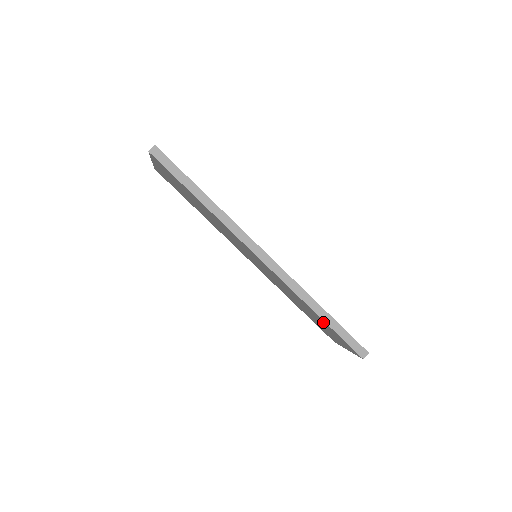
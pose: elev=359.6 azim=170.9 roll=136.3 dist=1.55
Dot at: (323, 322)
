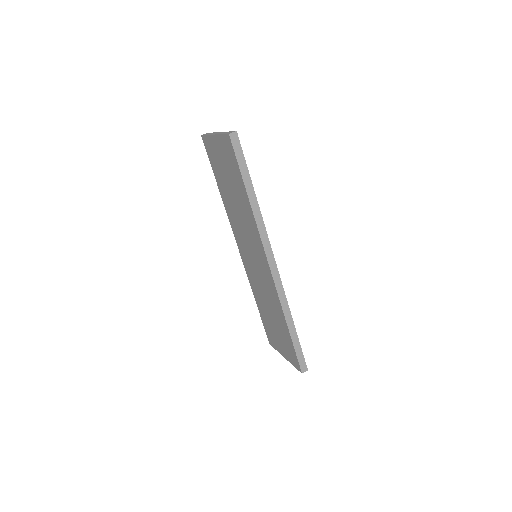
Dot at: (286, 333)
